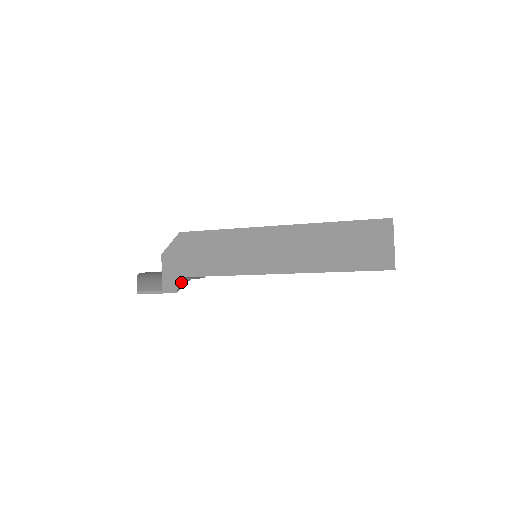
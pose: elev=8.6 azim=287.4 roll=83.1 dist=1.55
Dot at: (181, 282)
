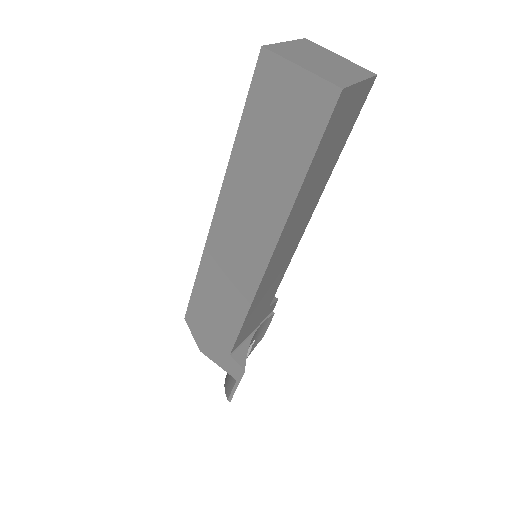
Dot at: (239, 356)
